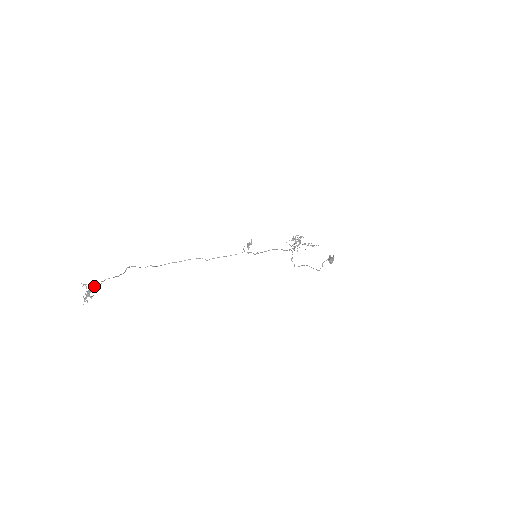
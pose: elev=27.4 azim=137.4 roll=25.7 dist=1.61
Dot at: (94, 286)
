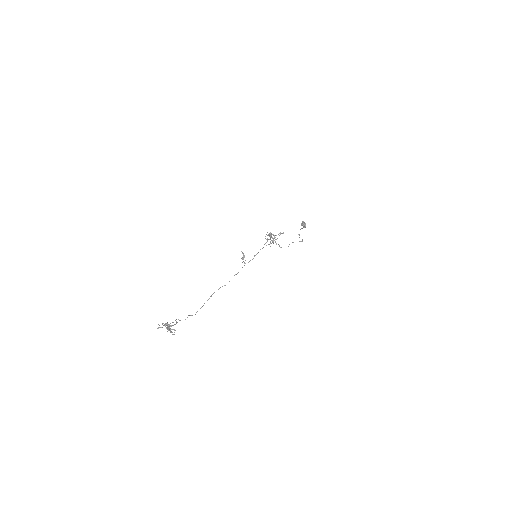
Dot at: (168, 324)
